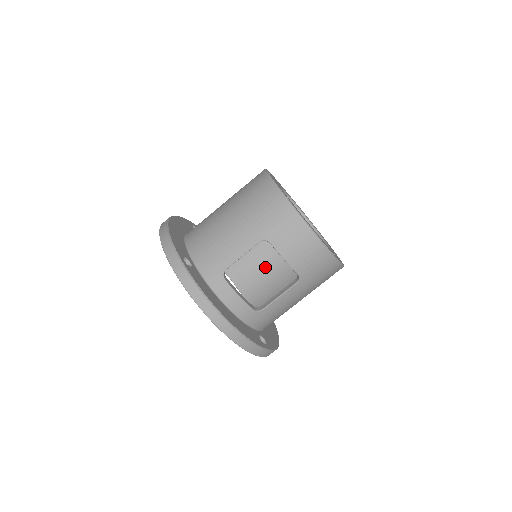
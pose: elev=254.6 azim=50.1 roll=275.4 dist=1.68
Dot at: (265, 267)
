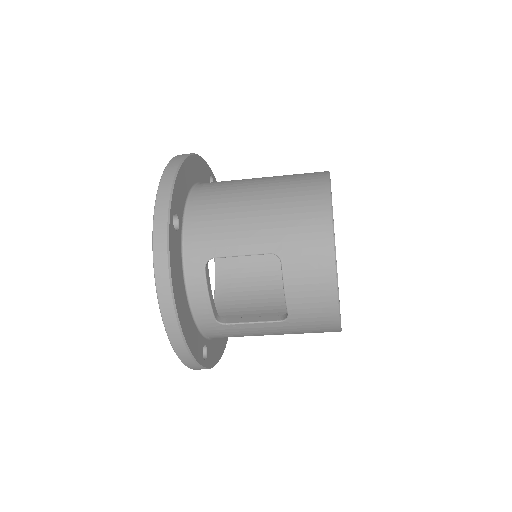
Dot at: (258, 267)
